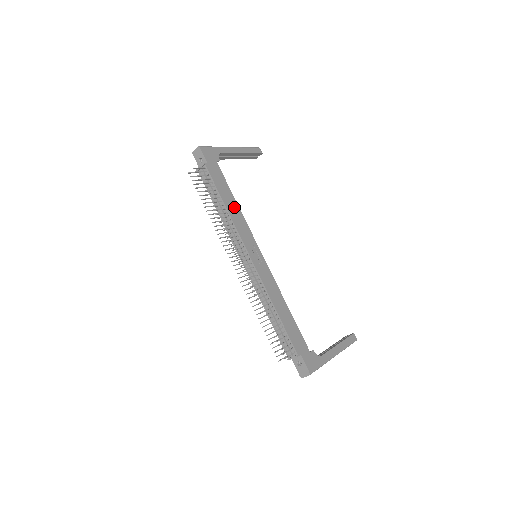
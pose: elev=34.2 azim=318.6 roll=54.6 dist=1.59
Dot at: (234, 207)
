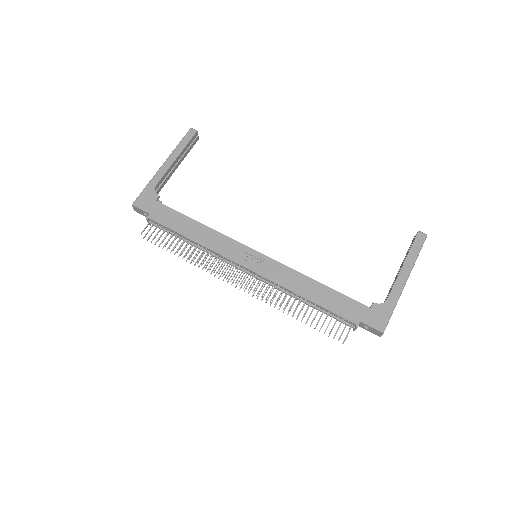
Dot at: (201, 231)
